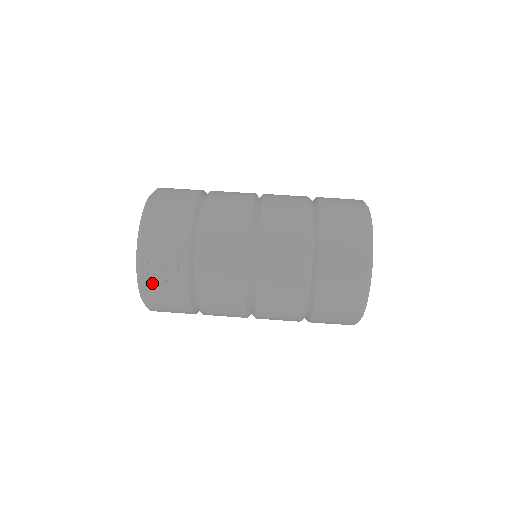
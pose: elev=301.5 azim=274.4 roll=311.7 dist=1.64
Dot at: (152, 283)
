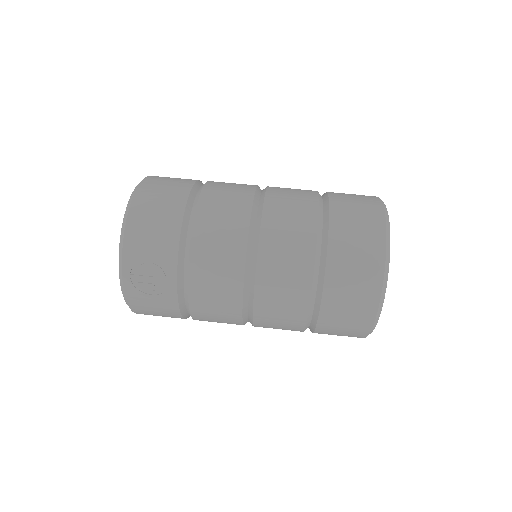
Dot at: (137, 291)
